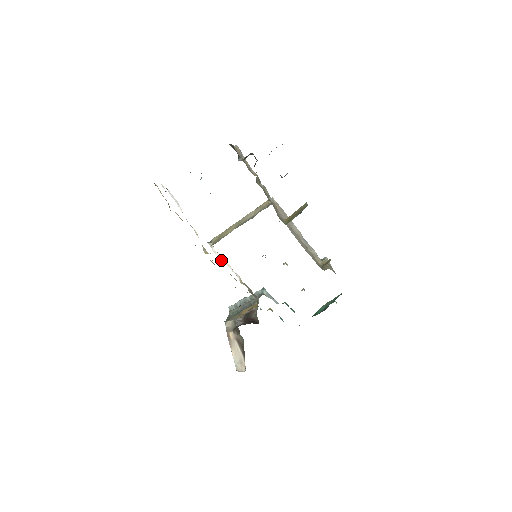
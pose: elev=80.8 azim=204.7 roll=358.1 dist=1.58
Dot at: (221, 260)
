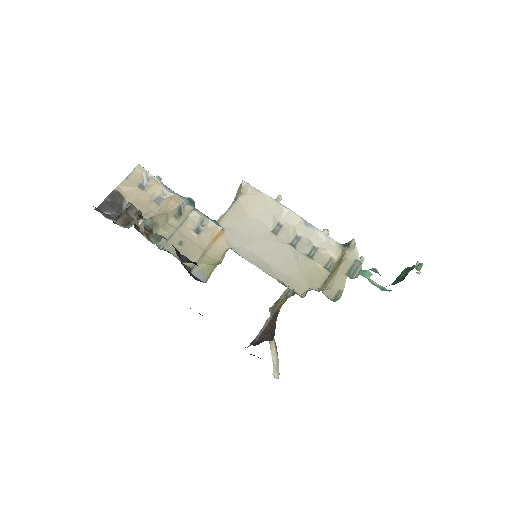
Dot at: occluded
